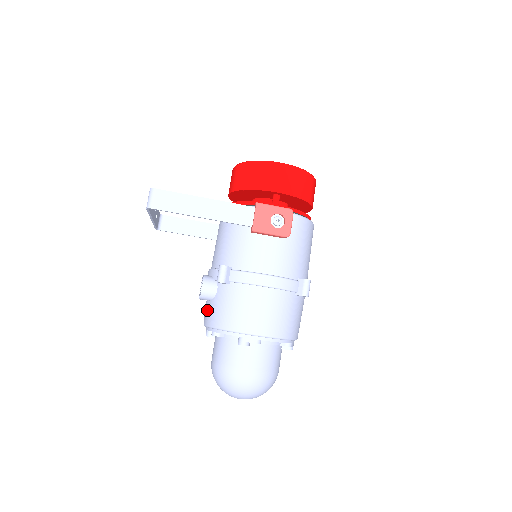
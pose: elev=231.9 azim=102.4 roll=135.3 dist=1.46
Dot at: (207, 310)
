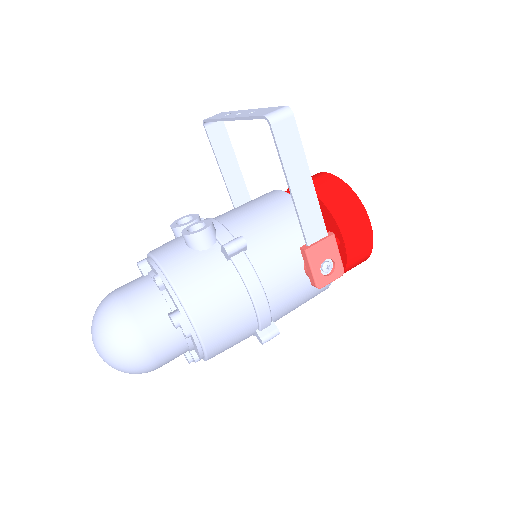
Dot at: (175, 250)
